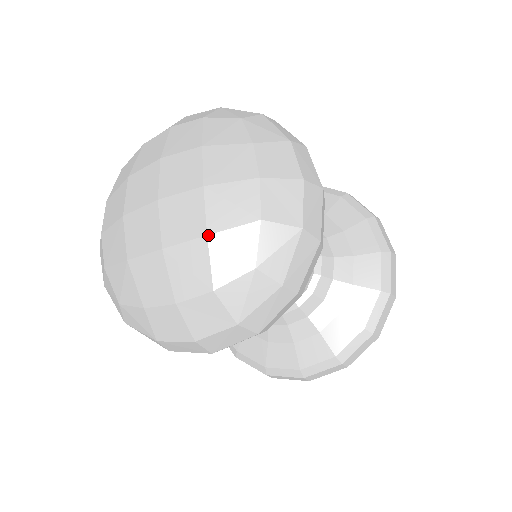
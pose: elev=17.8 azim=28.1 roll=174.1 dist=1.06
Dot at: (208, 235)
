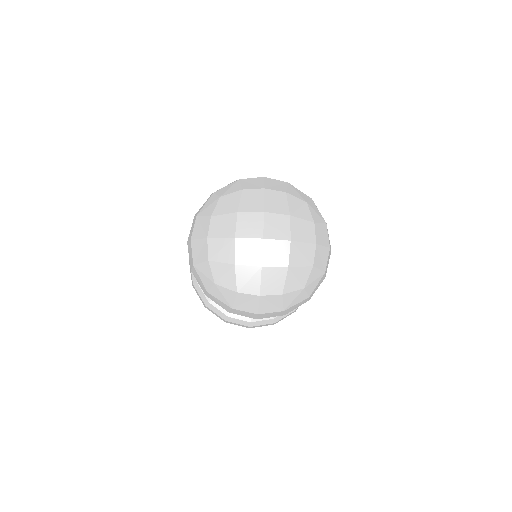
Dot at: (289, 267)
